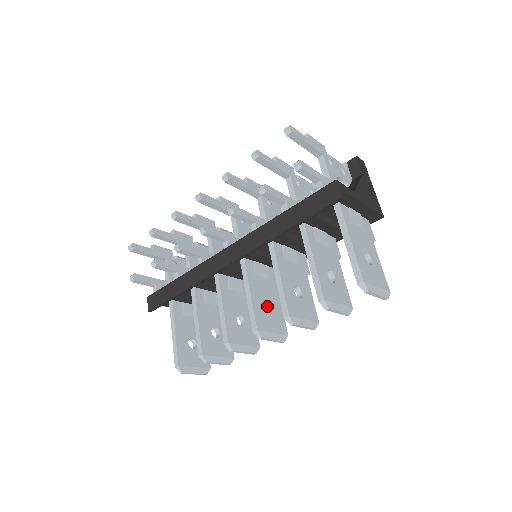
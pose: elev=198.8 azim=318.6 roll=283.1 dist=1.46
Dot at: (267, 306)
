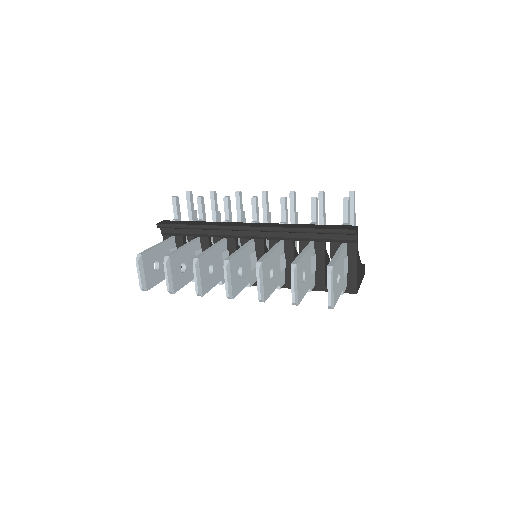
Dot at: occluded
